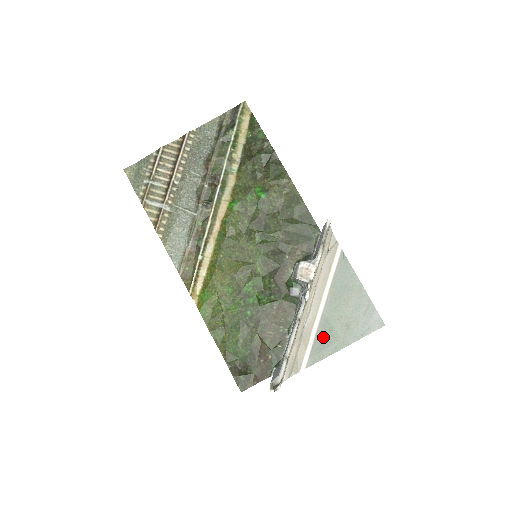
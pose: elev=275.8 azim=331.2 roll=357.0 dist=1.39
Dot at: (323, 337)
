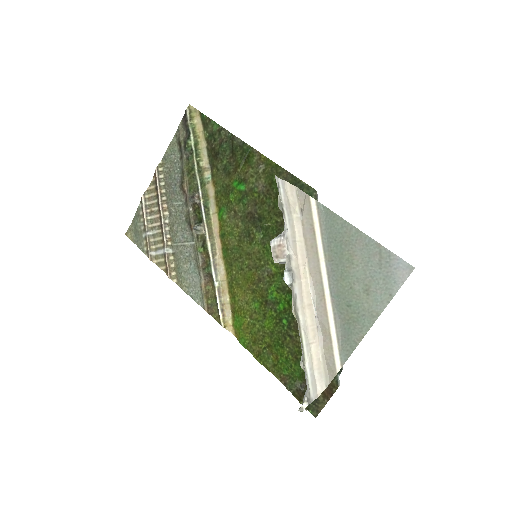
Dot at: (344, 318)
